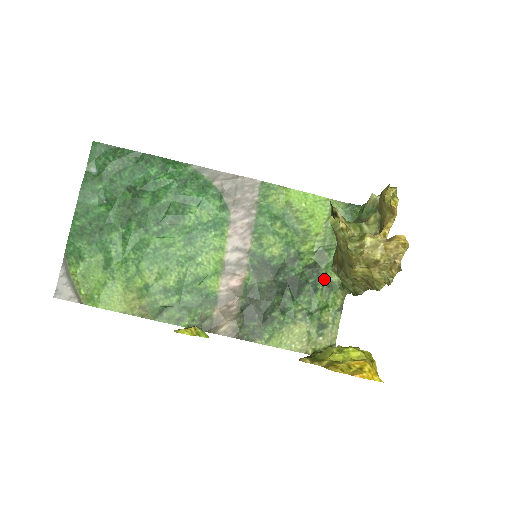
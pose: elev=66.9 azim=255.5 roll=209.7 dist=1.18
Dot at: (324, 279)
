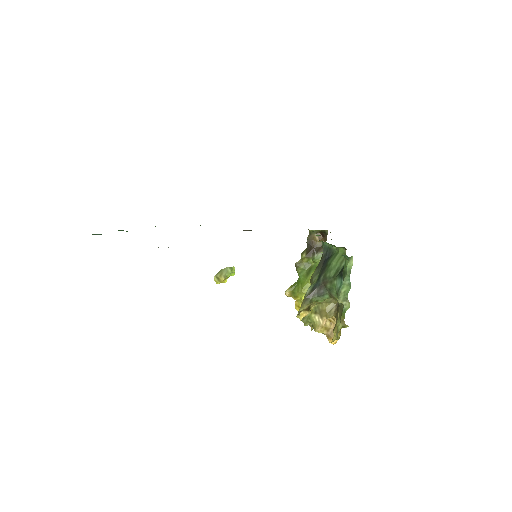
Dot at: occluded
